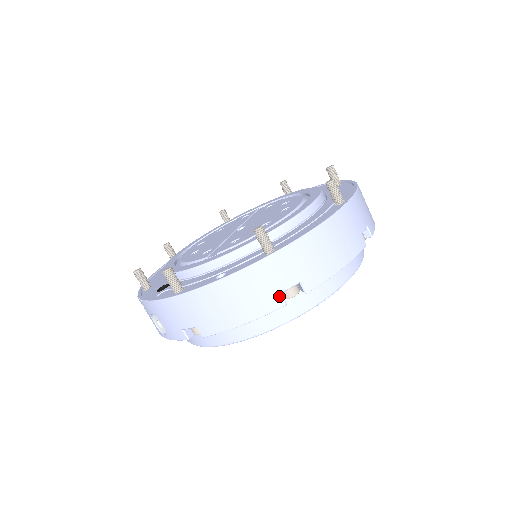
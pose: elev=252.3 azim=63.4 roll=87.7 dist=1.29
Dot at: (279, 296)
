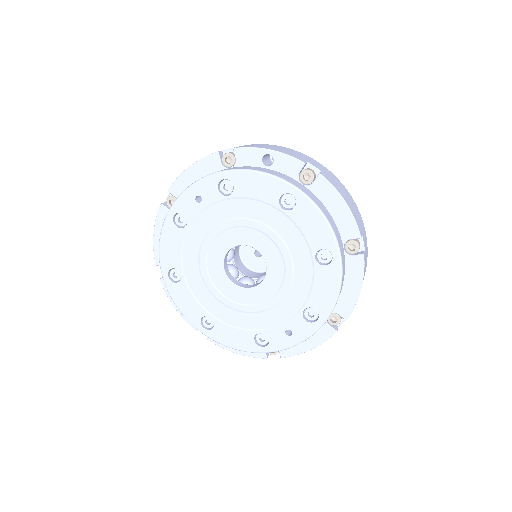
Dot at: (305, 161)
